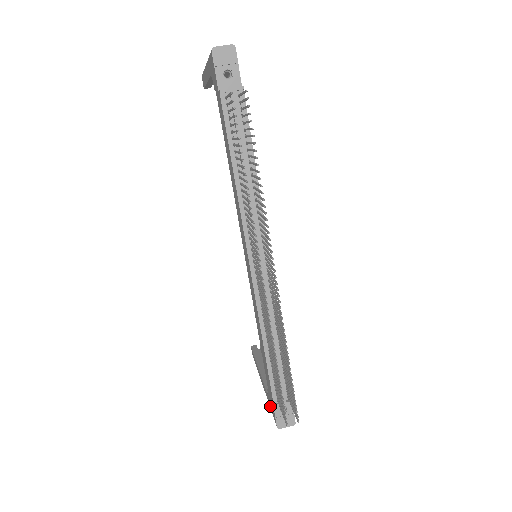
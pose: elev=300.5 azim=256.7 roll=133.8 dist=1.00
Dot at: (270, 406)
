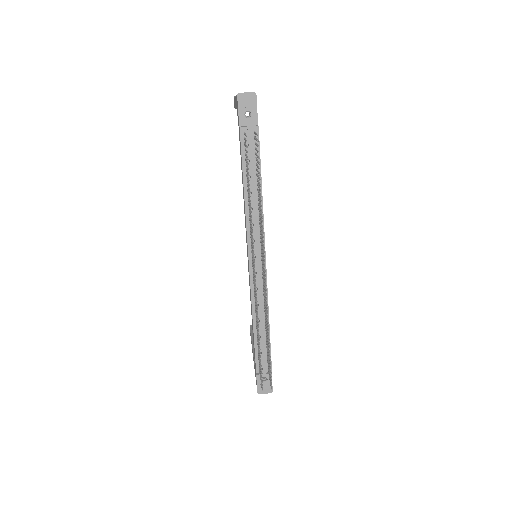
Dot at: (255, 376)
